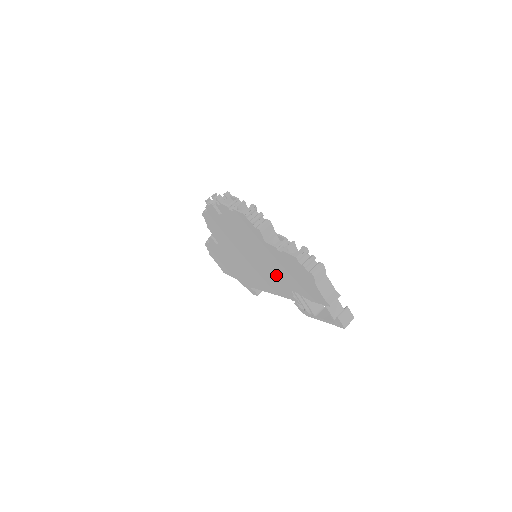
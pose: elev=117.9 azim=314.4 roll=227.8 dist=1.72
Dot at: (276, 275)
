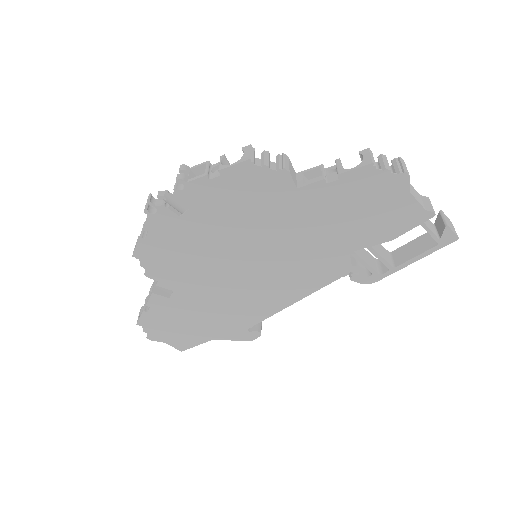
Dot at: (314, 249)
